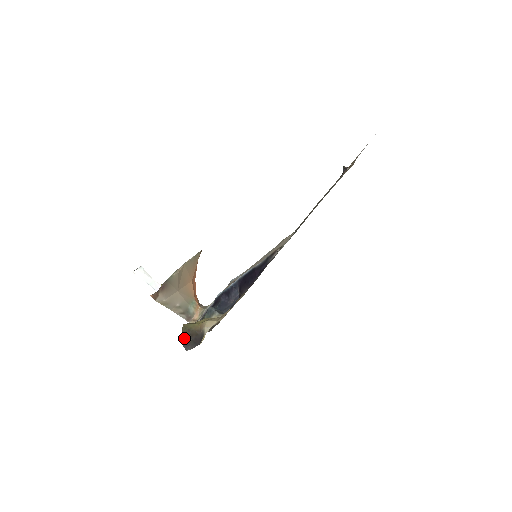
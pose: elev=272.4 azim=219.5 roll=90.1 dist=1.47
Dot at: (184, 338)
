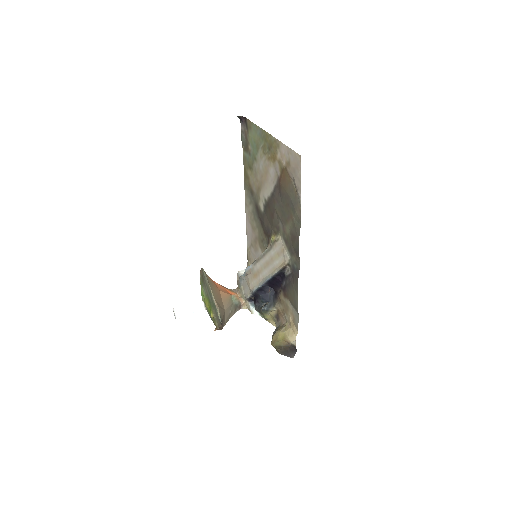
Dot at: (282, 352)
